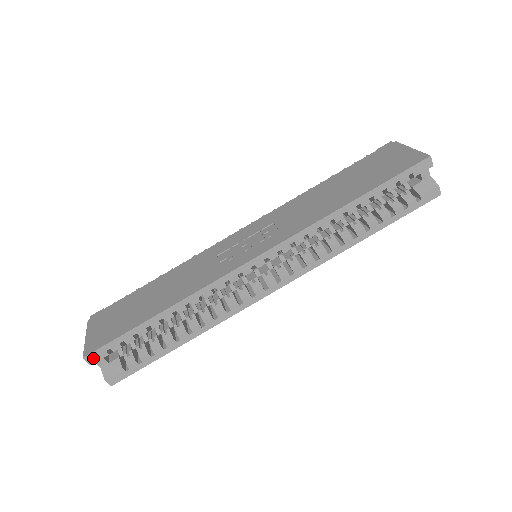
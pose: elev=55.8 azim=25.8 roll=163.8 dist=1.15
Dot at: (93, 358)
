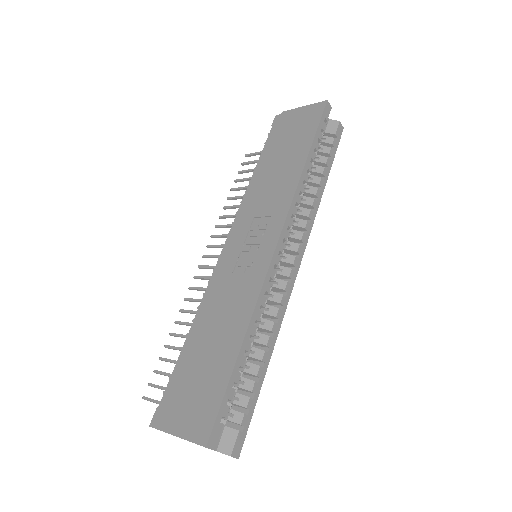
Dot at: (213, 440)
